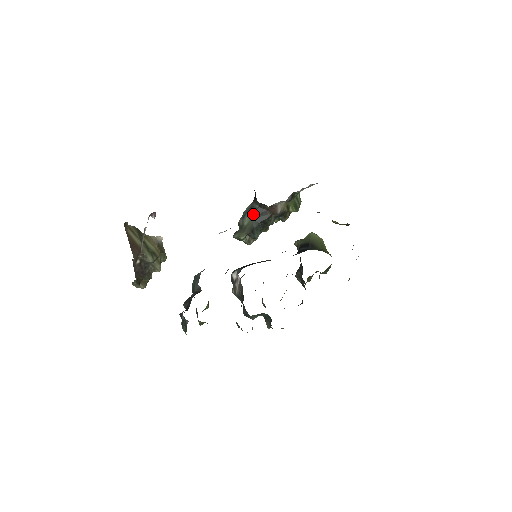
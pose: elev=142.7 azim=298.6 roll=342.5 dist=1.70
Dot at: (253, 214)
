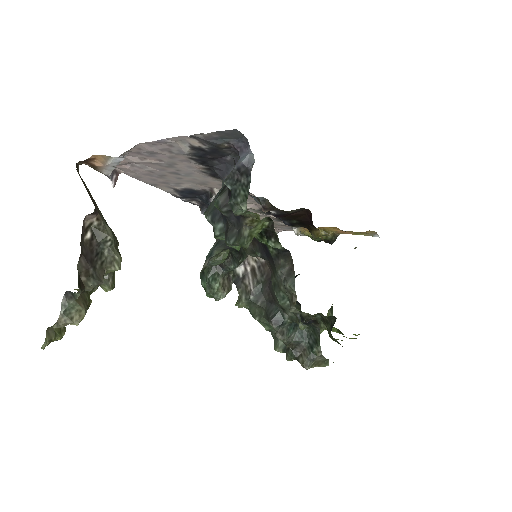
Dot at: (224, 245)
